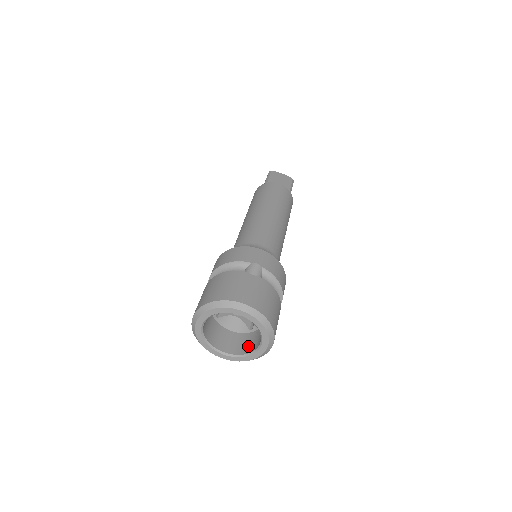
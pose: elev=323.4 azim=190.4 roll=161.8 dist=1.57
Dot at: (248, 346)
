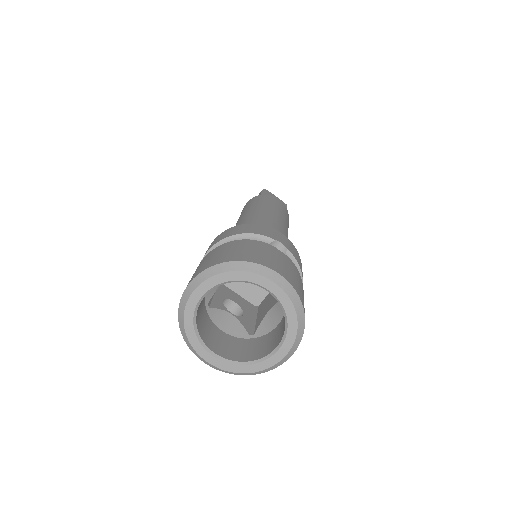
Dot at: (251, 352)
